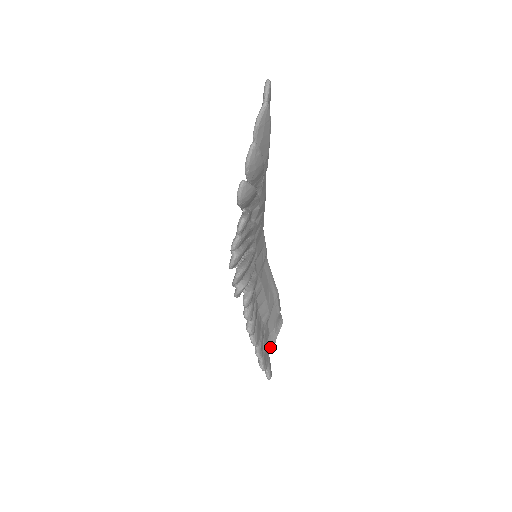
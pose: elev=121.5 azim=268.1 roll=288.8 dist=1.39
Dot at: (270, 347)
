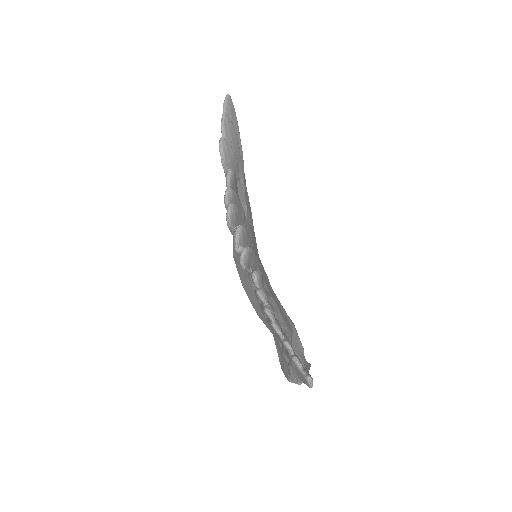
Dot at: occluded
